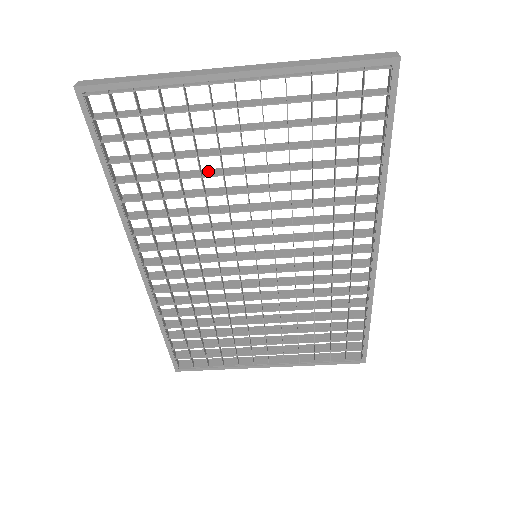
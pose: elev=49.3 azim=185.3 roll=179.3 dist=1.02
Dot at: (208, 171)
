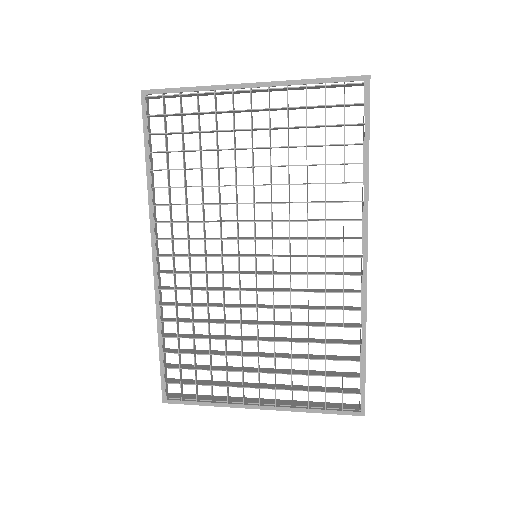
Dot at: (224, 167)
